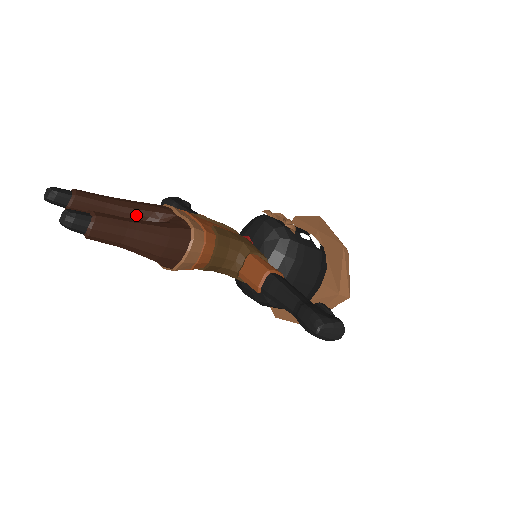
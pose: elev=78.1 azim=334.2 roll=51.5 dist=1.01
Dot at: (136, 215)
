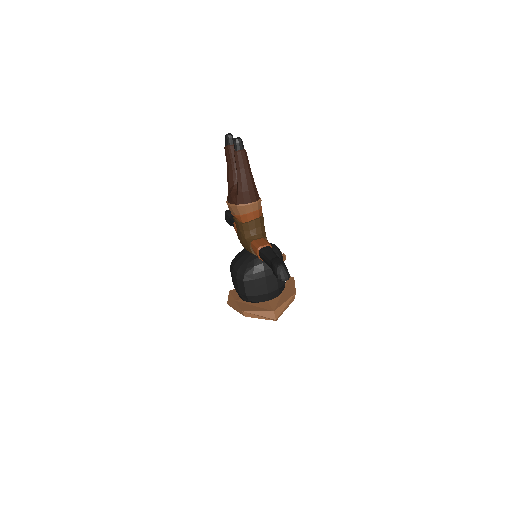
Dot at: occluded
